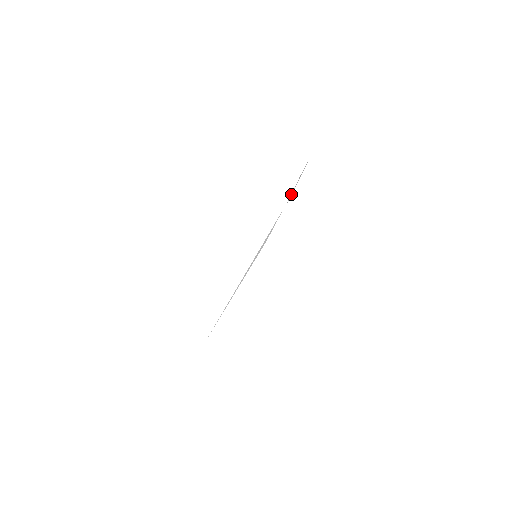
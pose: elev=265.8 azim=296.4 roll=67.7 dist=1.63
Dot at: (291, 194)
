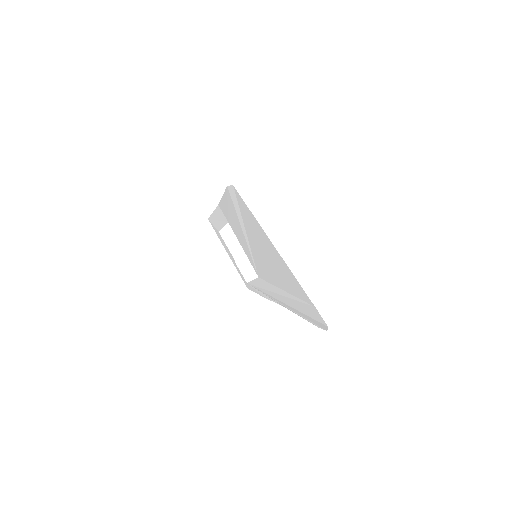
Dot at: (221, 219)
